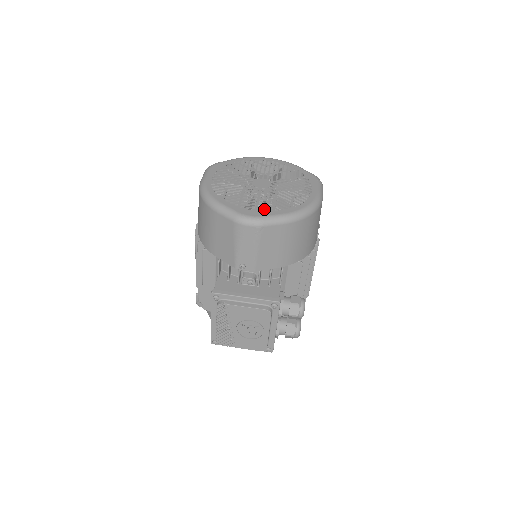
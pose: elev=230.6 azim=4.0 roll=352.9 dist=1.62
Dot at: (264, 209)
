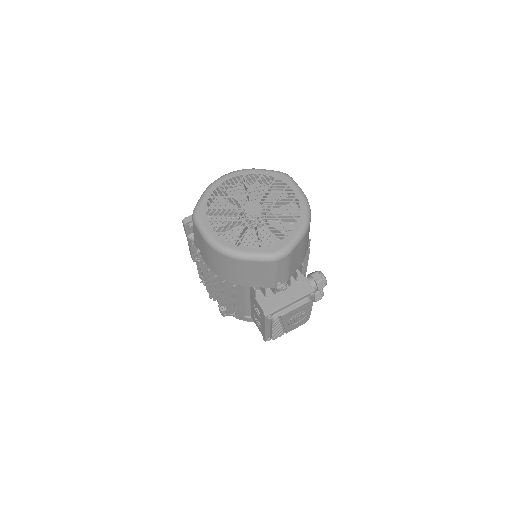
Dot at: (281, 236)
